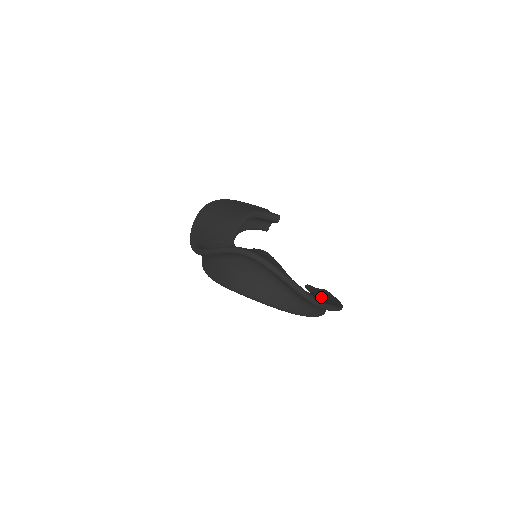
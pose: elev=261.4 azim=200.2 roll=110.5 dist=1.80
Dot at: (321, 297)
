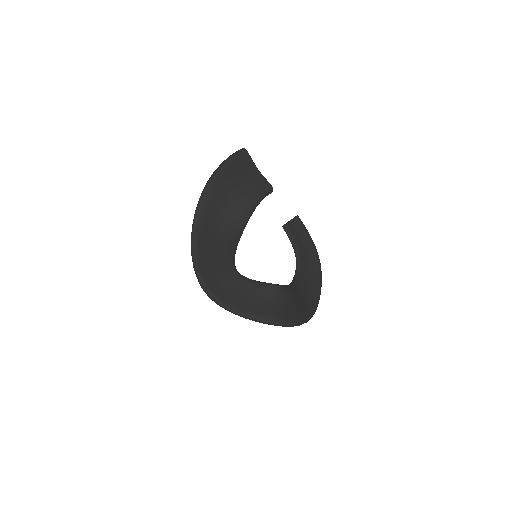
Dot at: (304, 259)
